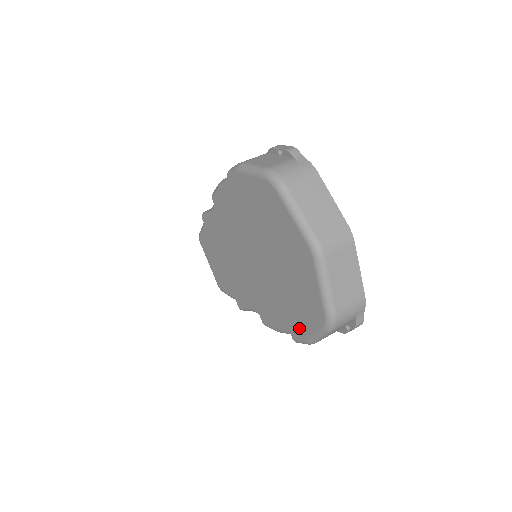
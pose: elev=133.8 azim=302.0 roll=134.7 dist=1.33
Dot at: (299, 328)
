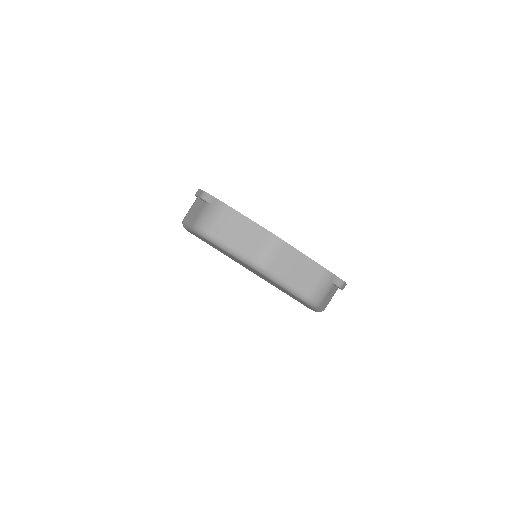
Dot at: occluded
